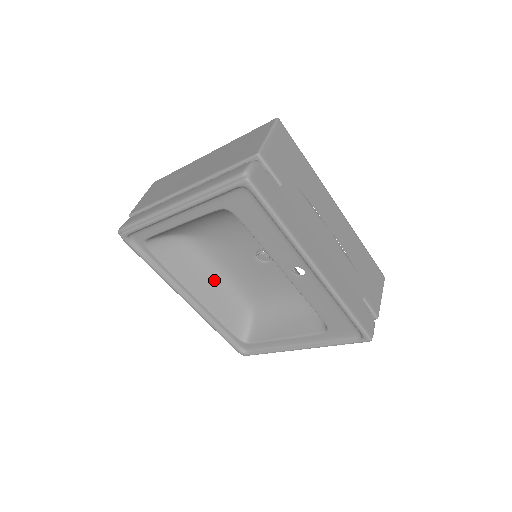
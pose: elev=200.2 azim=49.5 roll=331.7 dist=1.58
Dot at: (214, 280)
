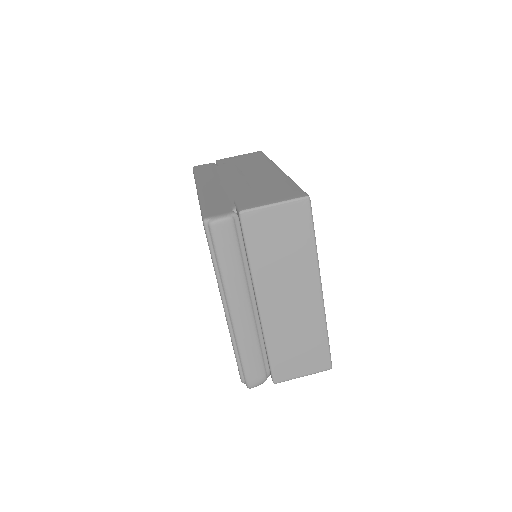
Dot at: occluded
